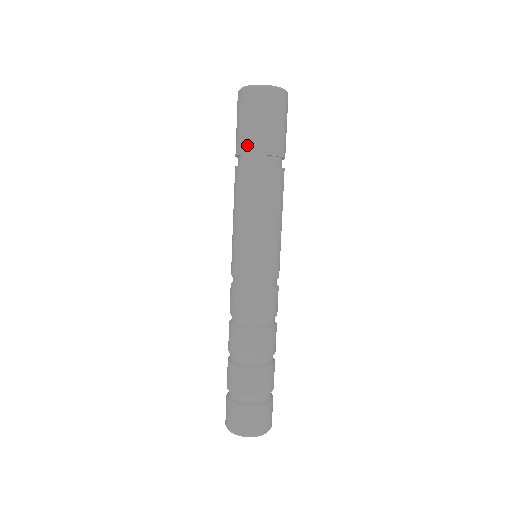
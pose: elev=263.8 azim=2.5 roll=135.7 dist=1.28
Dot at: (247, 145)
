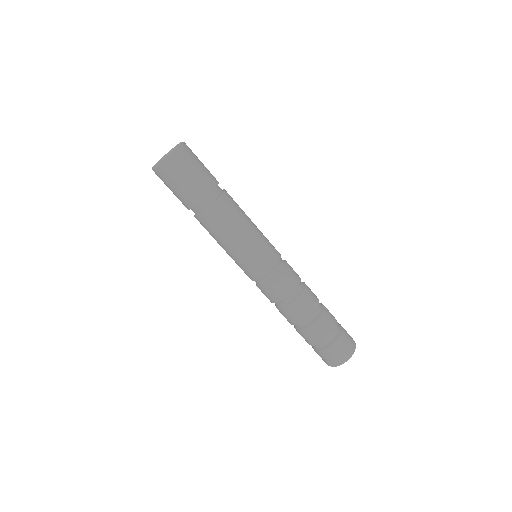
Dot at: (204, 188)
